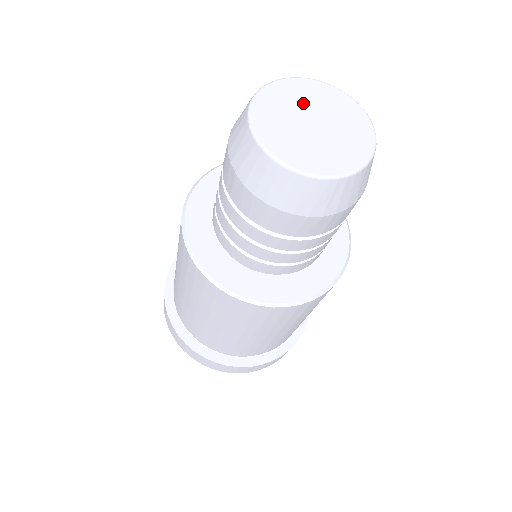
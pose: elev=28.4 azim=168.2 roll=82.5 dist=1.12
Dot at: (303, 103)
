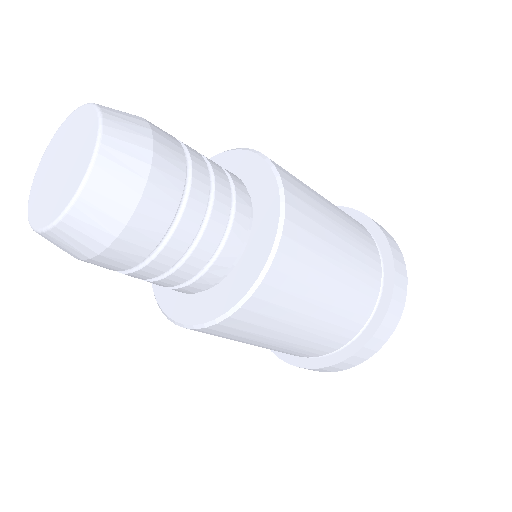
Dot at: (65, 142)
